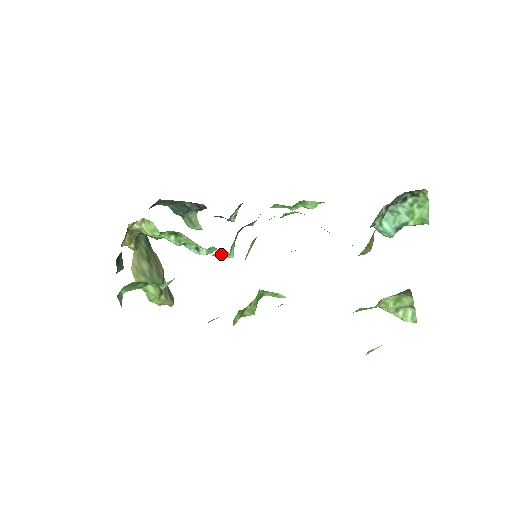
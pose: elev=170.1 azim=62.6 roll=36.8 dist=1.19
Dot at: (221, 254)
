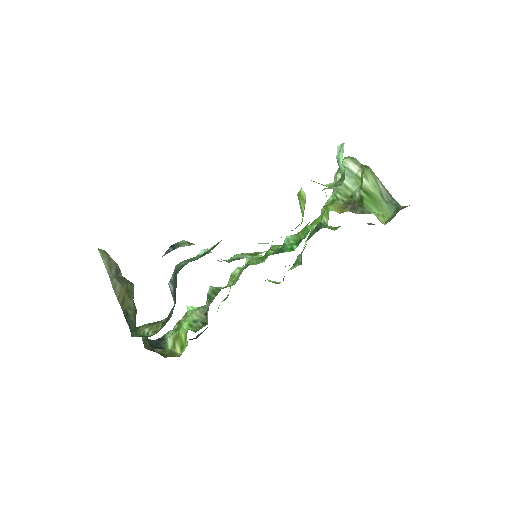
Dot at: occluded
